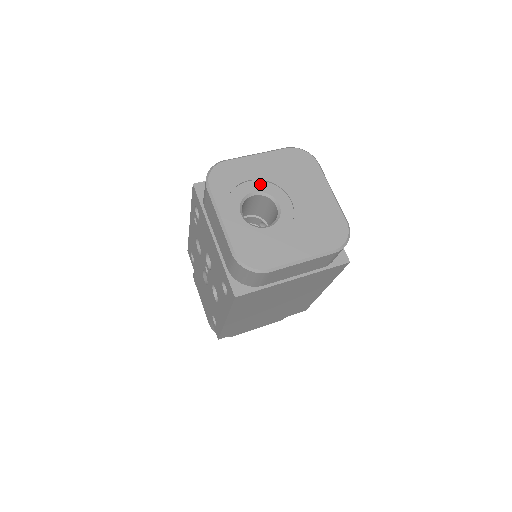
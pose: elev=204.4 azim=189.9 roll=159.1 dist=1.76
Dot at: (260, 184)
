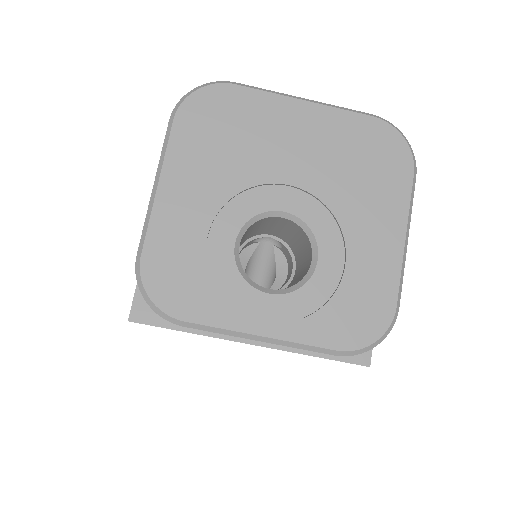
Dot at: (225, 220)
